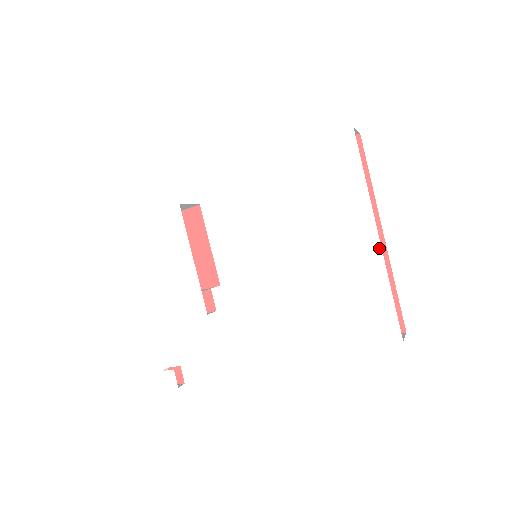
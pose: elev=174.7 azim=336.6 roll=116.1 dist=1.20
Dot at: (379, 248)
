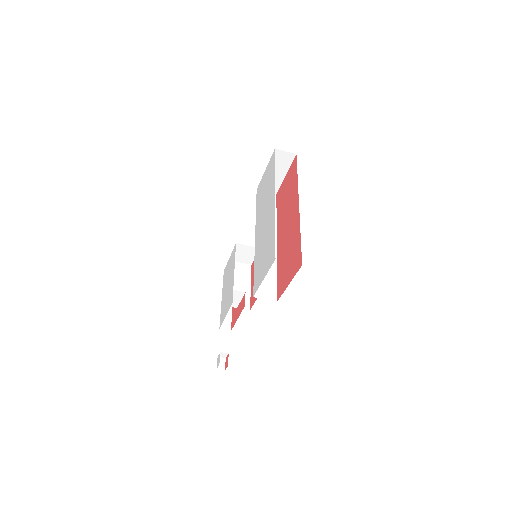
Dot at: occluded
